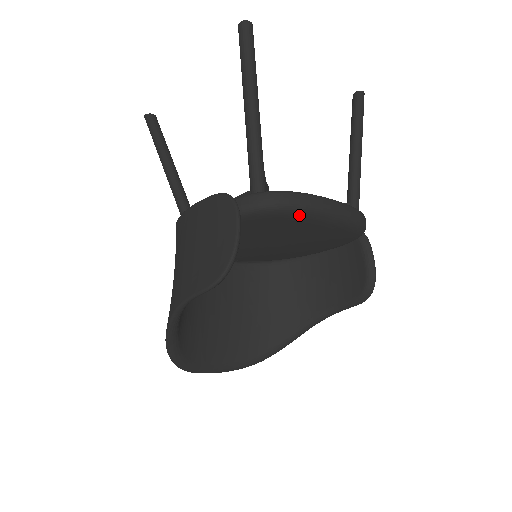
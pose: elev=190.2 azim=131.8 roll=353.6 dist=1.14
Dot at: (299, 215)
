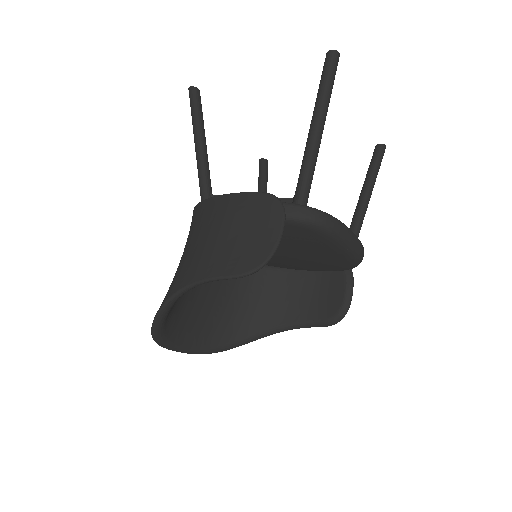
Dot at: (327, 237)
